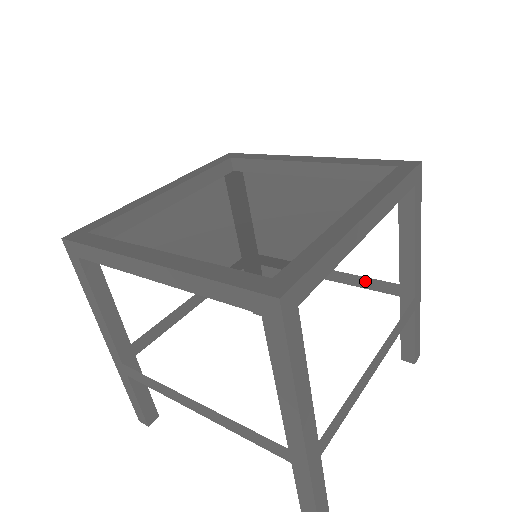
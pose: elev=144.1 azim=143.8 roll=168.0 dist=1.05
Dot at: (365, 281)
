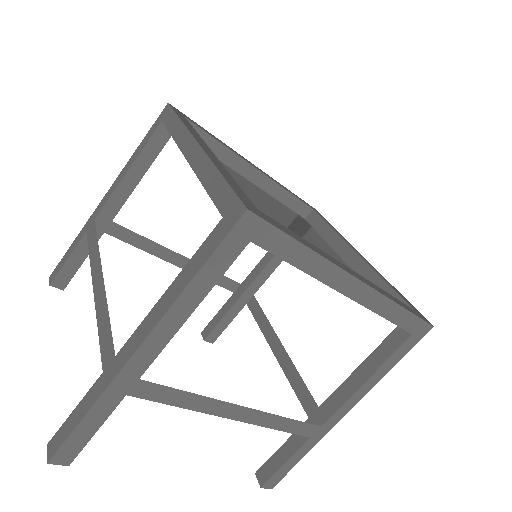
Dot at: occluded
